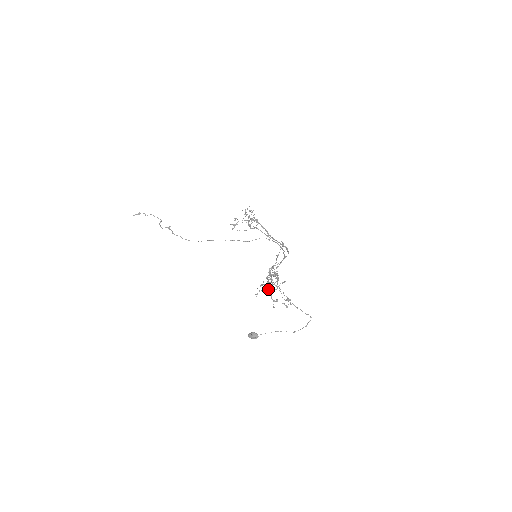
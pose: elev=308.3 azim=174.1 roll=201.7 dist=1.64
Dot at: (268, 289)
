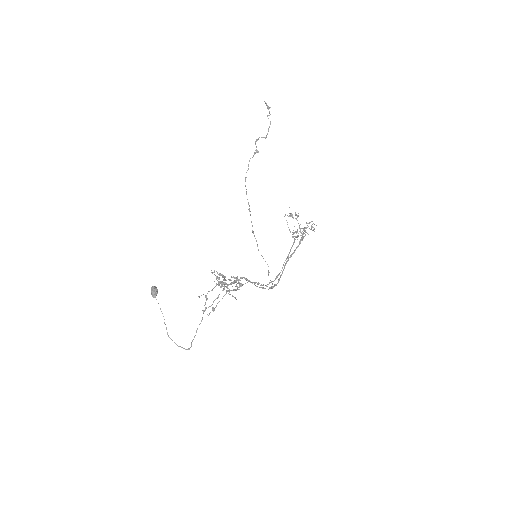
Dot at: (219, 284)
